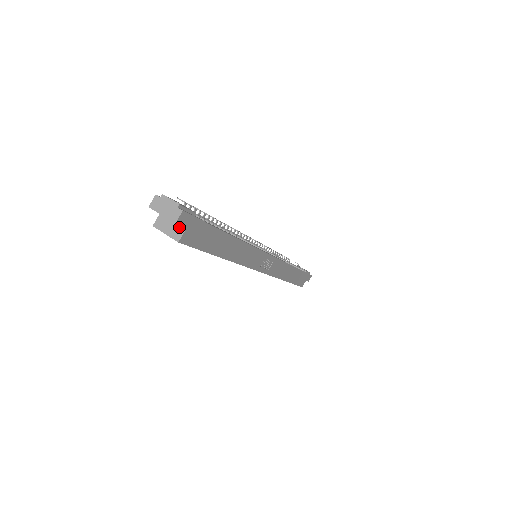
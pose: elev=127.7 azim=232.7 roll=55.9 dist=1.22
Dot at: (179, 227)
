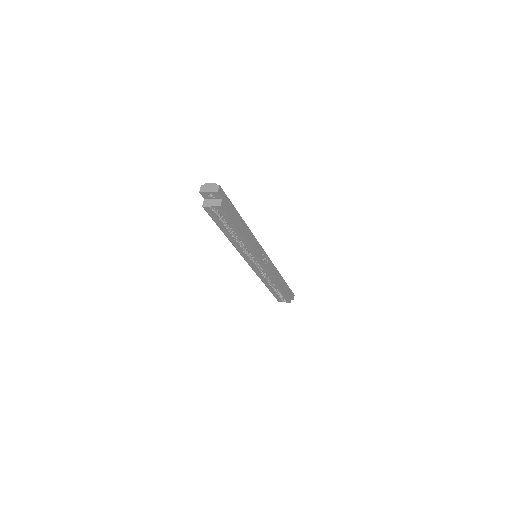
Dot at: (218, 200)
